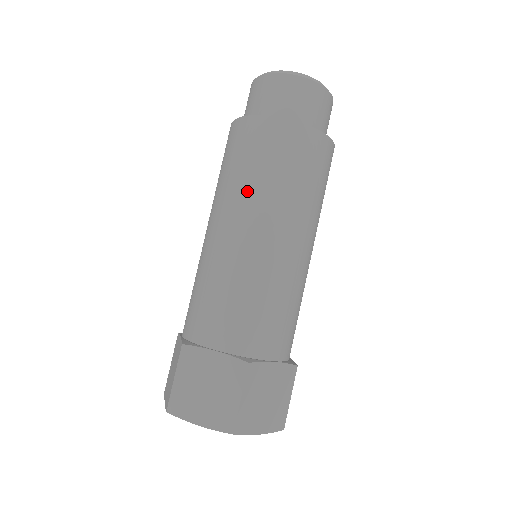
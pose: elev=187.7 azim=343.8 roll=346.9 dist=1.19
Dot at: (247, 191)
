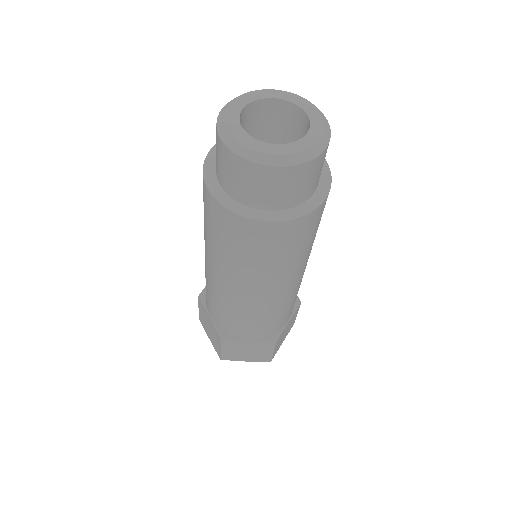
Dot at: (208, 241)
